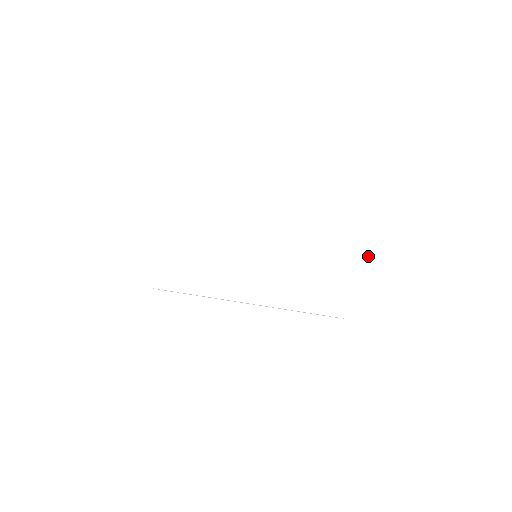
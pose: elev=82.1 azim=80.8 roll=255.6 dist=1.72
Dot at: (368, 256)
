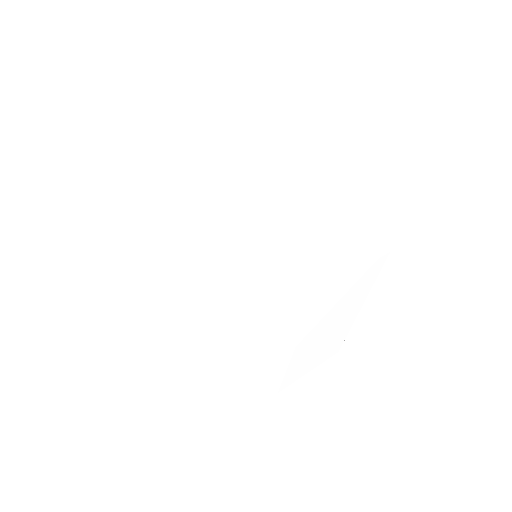
Dot at: (354, 270)
